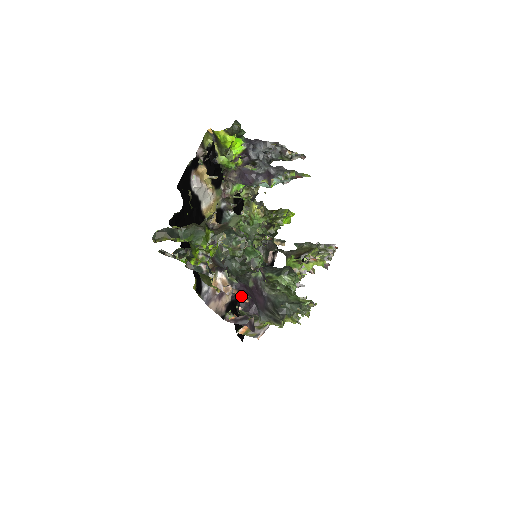
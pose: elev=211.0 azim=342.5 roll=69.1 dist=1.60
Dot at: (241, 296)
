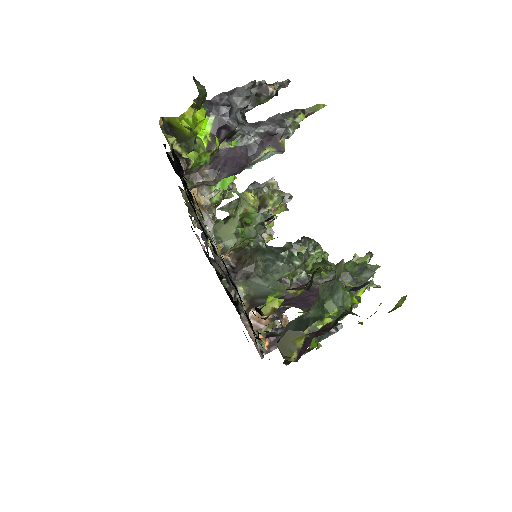
Dot at: occluded
